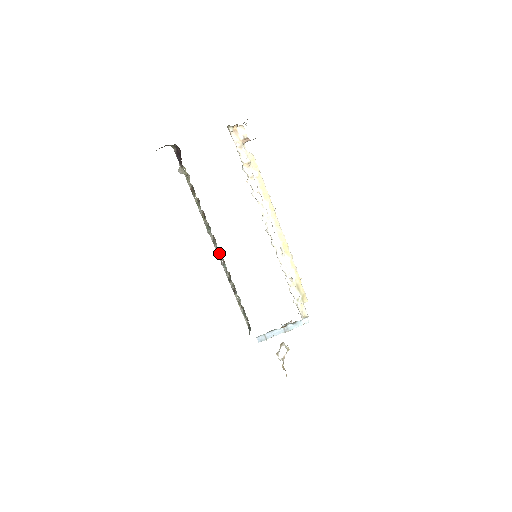
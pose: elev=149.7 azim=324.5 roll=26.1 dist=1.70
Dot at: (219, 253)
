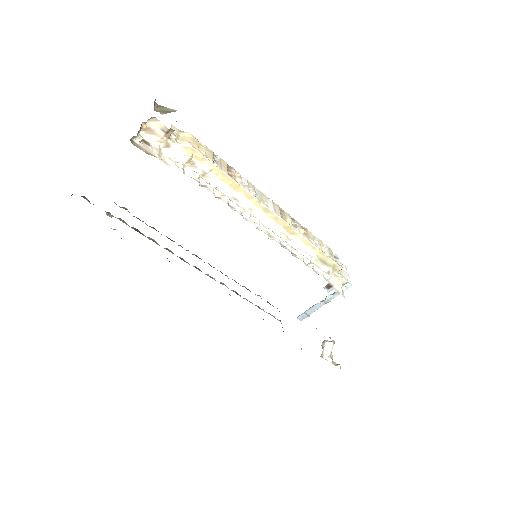
Dot at: (210, 276)
